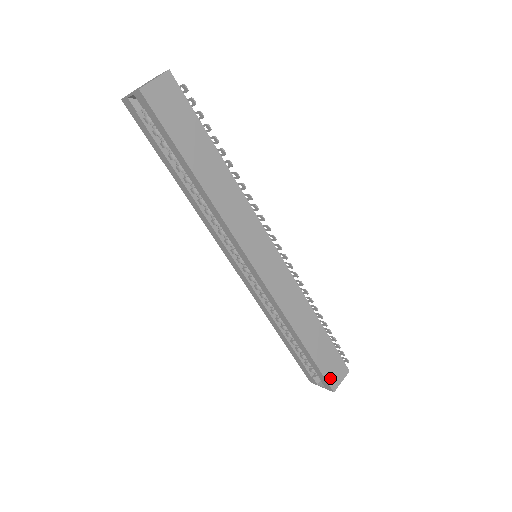
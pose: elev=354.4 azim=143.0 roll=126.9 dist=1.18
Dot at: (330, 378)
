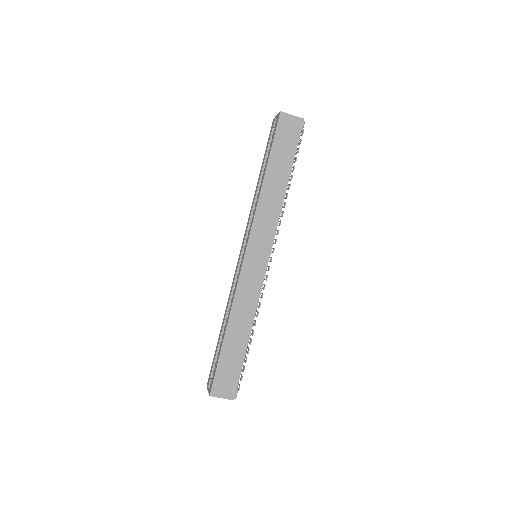
Dot at: (217, 382)
